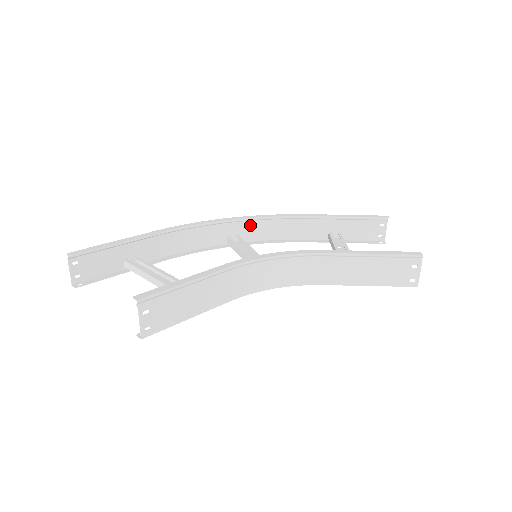
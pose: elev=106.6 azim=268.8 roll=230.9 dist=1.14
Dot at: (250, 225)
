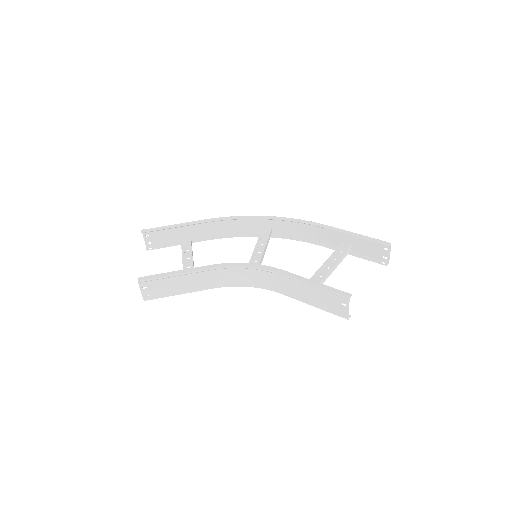
Dot at: (280, 223)
